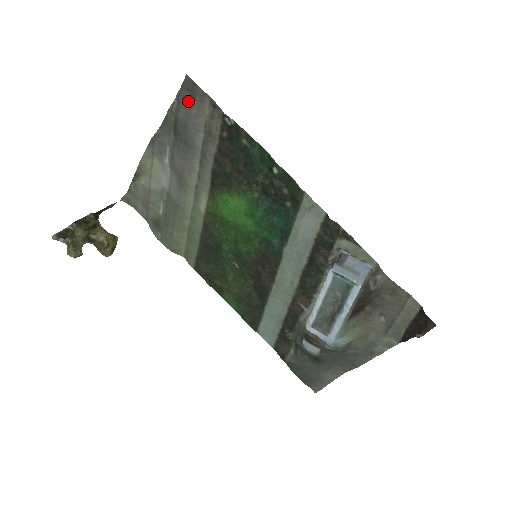
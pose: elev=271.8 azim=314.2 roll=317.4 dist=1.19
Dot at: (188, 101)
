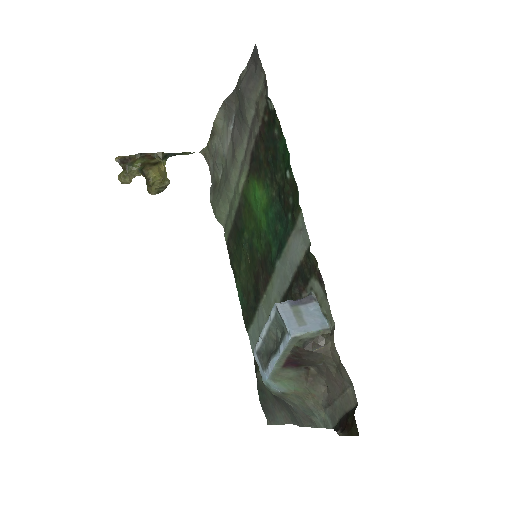
Dot at: (251, 72)
